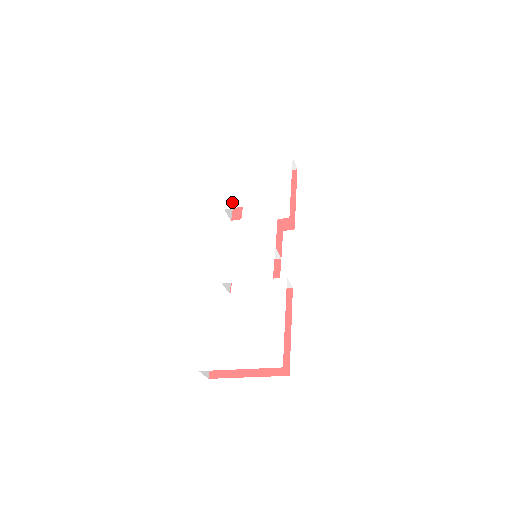
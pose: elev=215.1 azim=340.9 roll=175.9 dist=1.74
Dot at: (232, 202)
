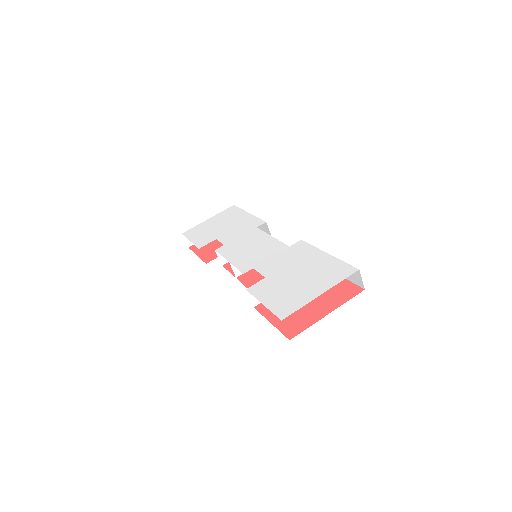
Dot at: (203, 243)
